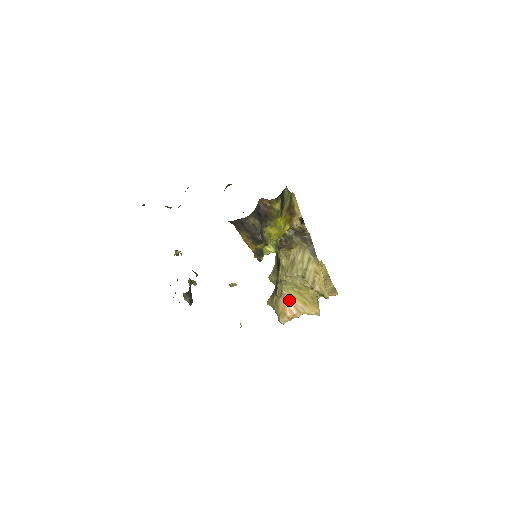
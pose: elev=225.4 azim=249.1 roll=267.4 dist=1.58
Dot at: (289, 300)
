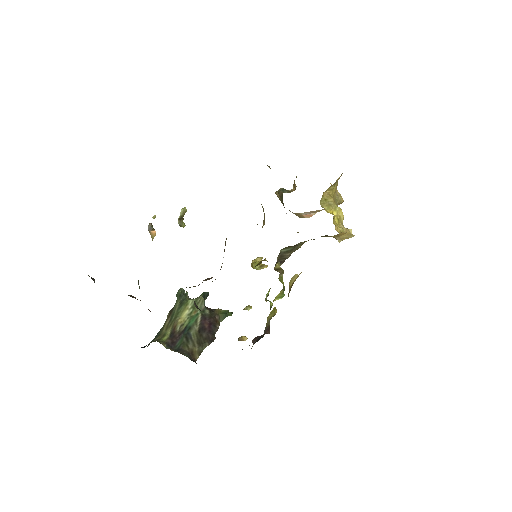
Dot at: (304, 213)
